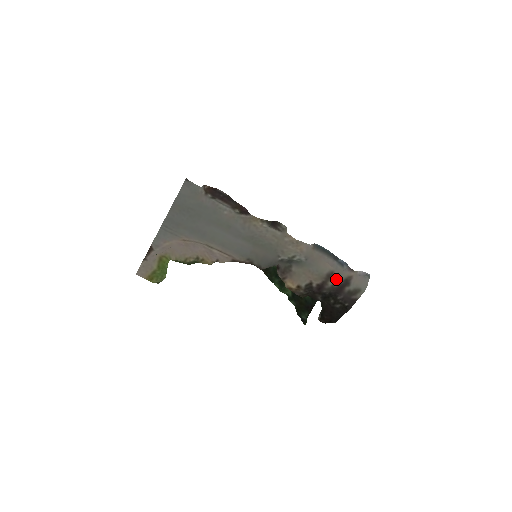
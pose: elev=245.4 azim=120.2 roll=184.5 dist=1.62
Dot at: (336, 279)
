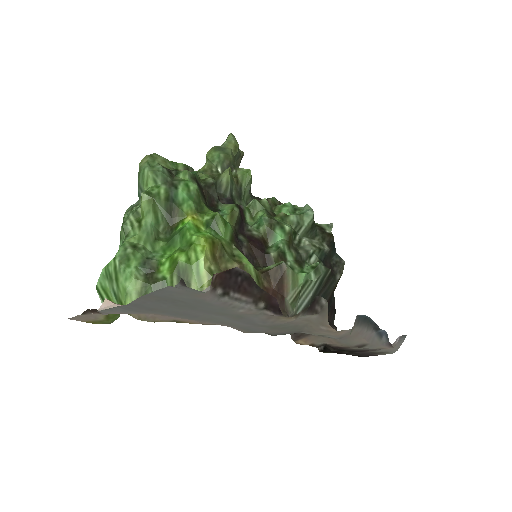
Dot at: (365, 348)
